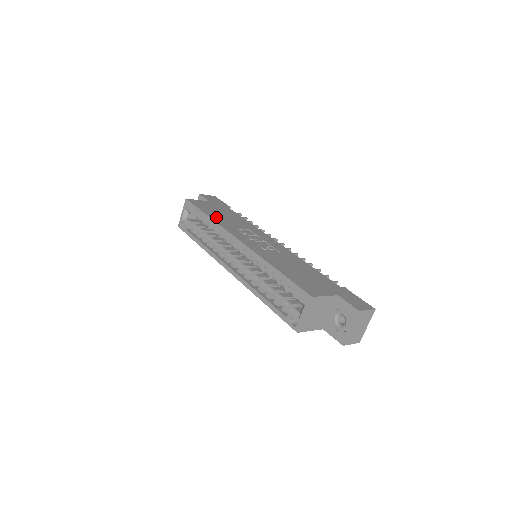
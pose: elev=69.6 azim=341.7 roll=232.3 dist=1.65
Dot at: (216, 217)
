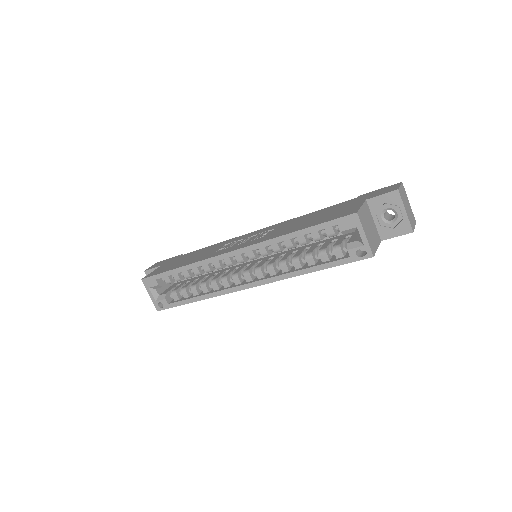
Dot at: (187, 262)
